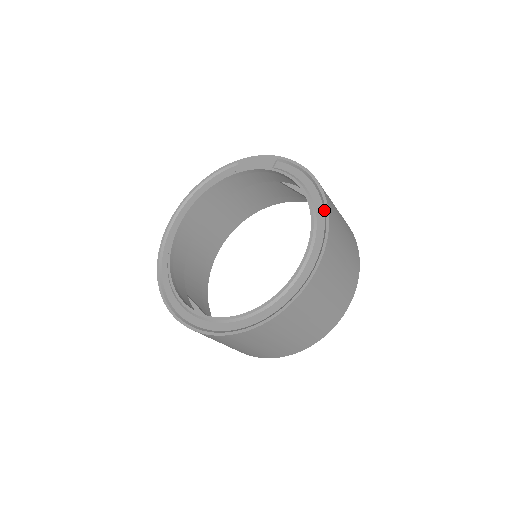
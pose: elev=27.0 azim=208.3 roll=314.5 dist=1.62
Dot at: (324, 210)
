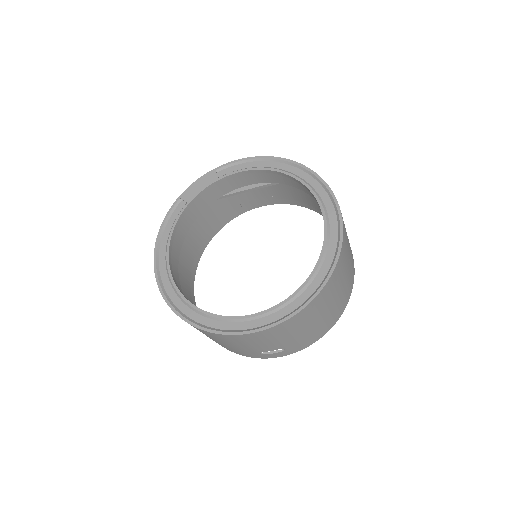
Dot at: (294, 166)
